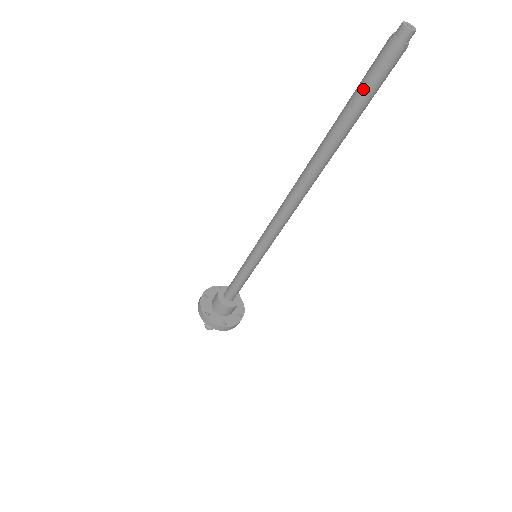
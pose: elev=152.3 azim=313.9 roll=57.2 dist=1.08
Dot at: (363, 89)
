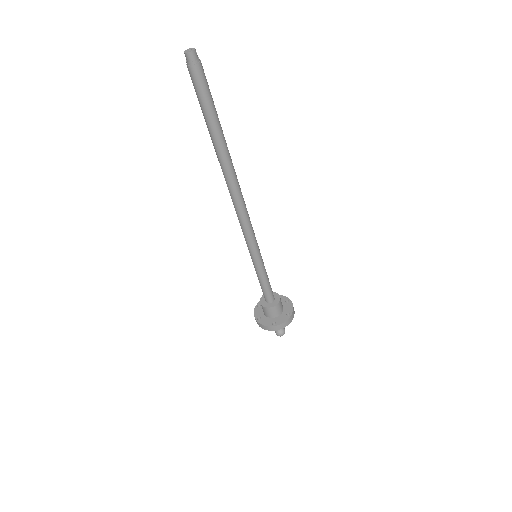
Dot at: (199, 102)
